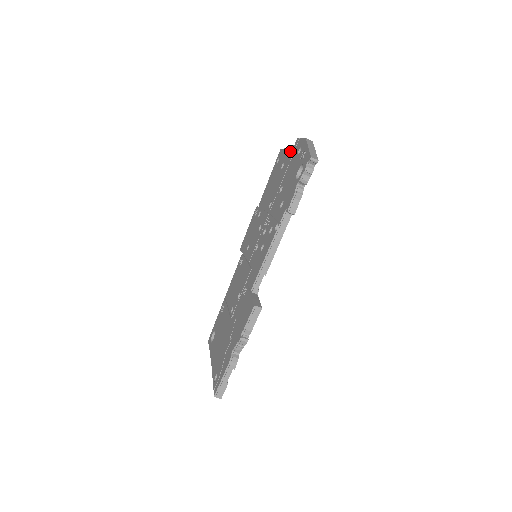
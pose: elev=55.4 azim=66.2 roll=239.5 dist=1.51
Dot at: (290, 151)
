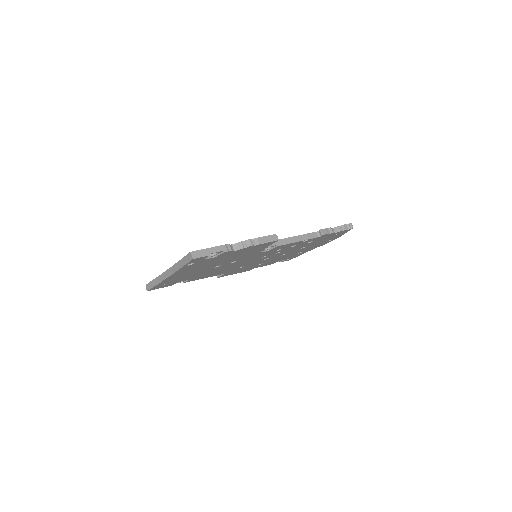
Dot at: occluded
